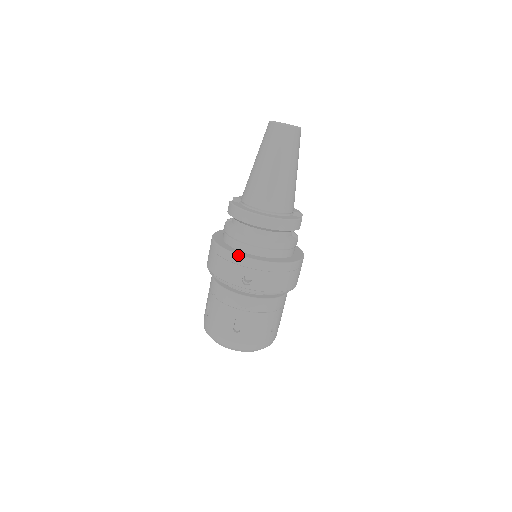
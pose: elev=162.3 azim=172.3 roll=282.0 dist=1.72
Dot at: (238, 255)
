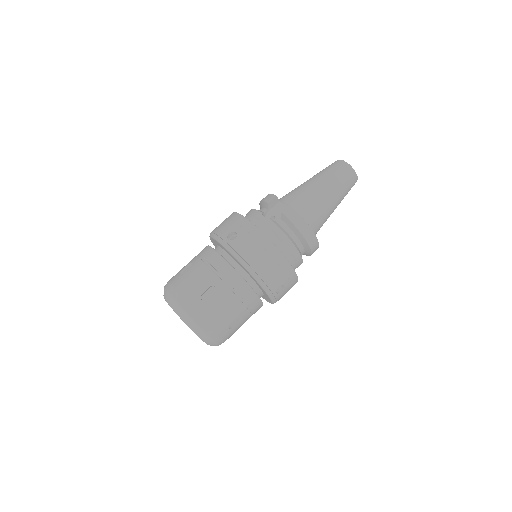
Dot at: (291, 266)
